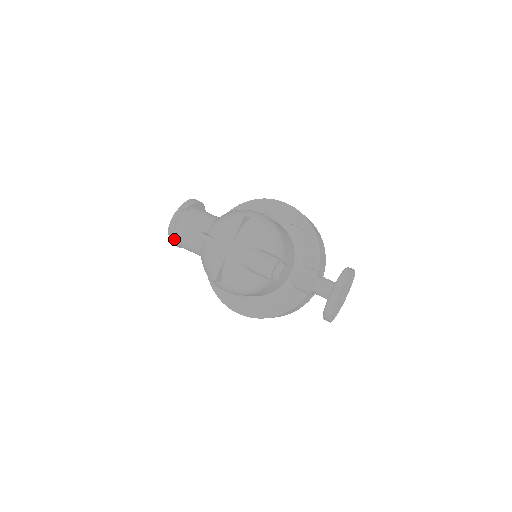
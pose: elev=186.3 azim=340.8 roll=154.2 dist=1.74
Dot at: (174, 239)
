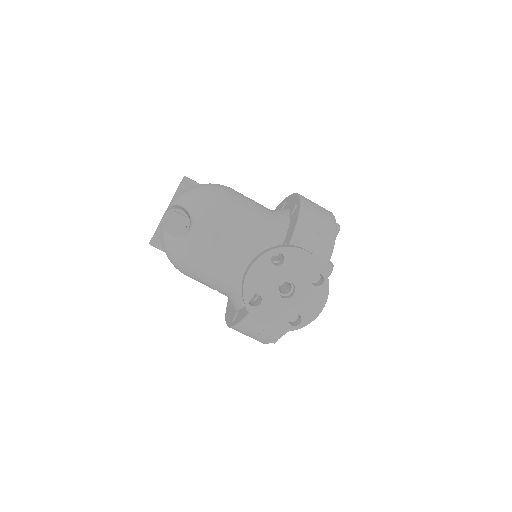
Dot at: occluded
